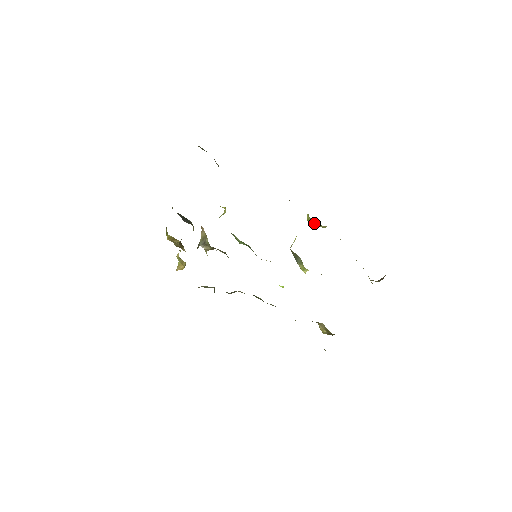
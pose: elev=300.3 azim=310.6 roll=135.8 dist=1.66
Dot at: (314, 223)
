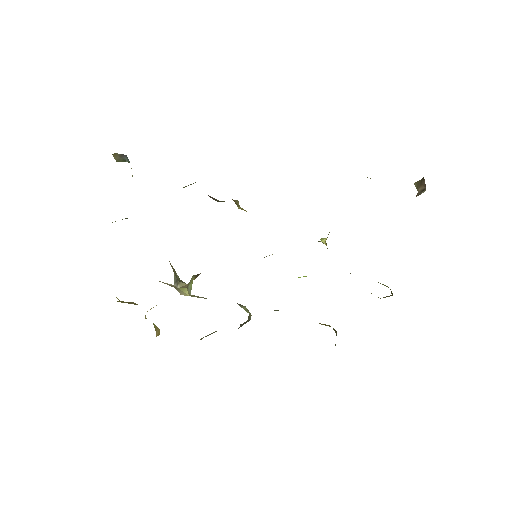
Dot at: occluded
